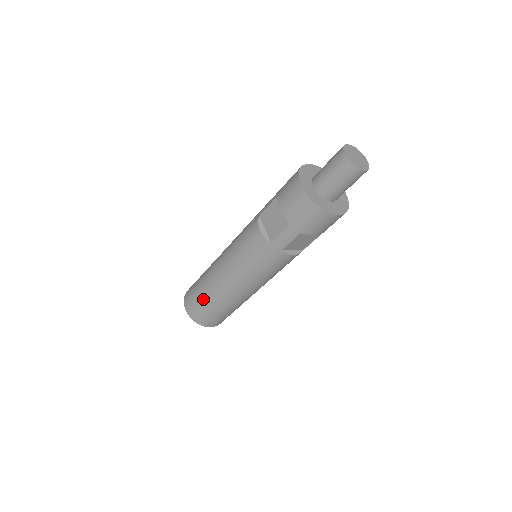
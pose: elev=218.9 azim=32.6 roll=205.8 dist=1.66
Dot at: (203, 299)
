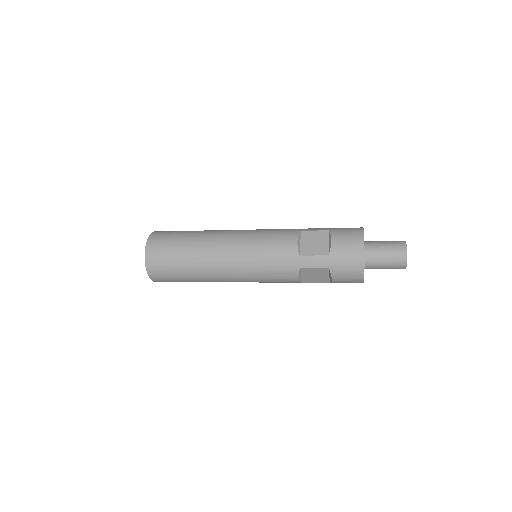
Dot at: (179, 249)
